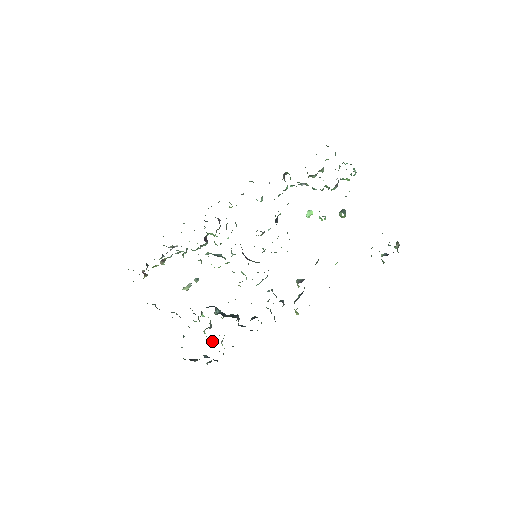
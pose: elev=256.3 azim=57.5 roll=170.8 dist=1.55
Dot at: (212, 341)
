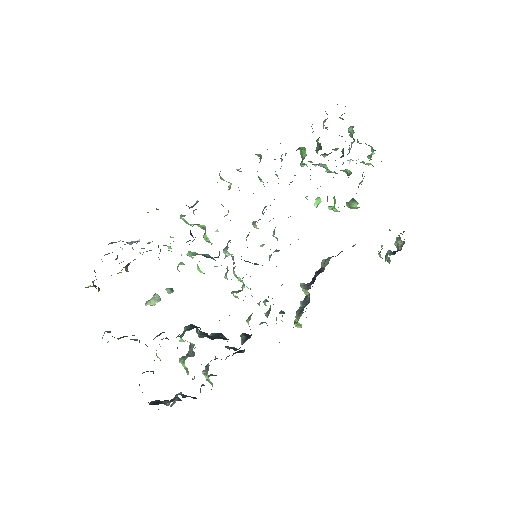
Dot at: occluded
